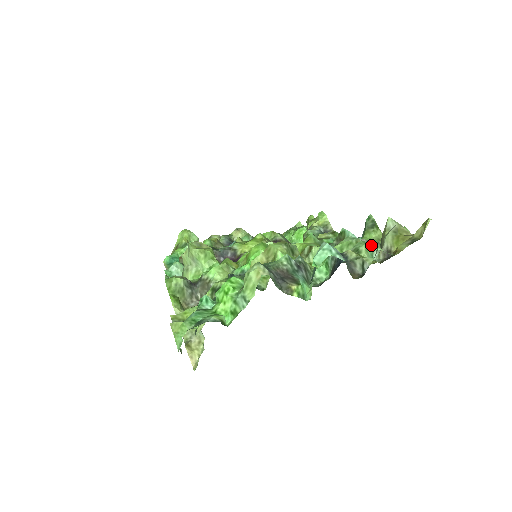
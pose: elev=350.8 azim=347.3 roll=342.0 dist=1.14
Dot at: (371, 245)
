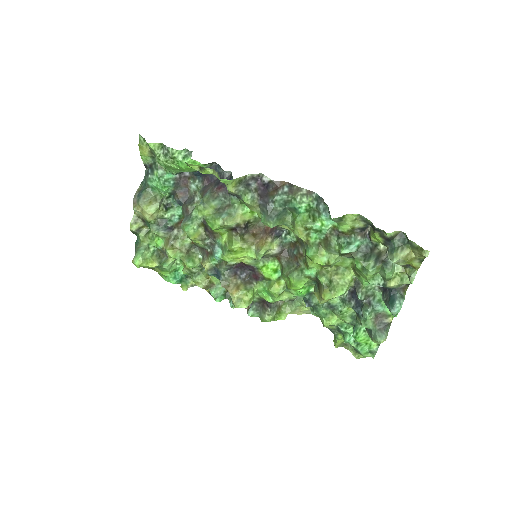
Dot at: (391, 269)
